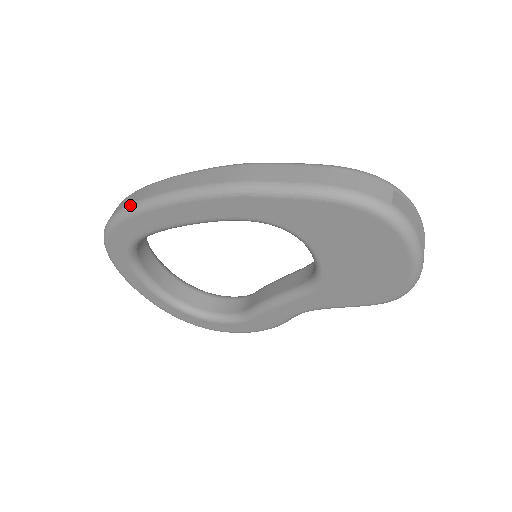
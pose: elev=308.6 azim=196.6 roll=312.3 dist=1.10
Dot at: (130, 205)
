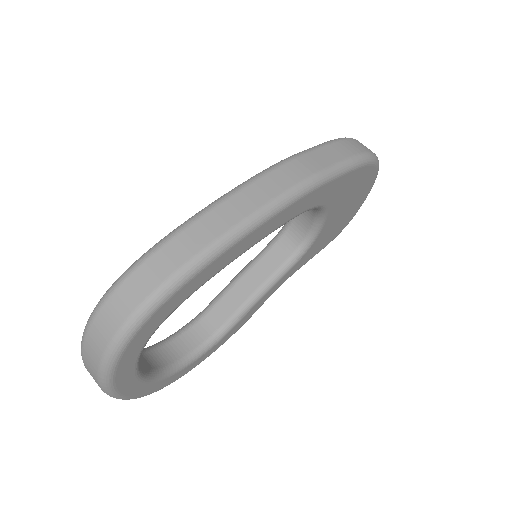
Dot at: (190, 262)
